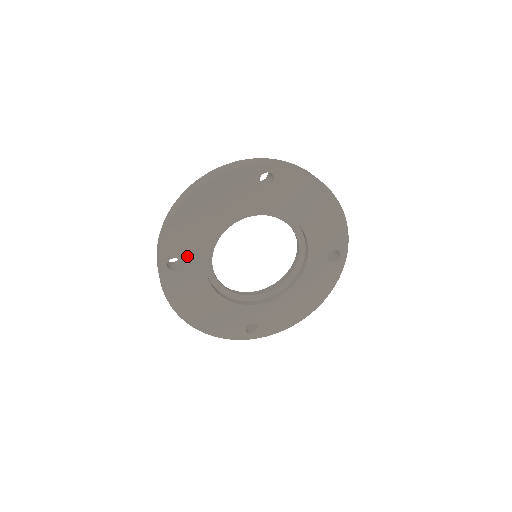
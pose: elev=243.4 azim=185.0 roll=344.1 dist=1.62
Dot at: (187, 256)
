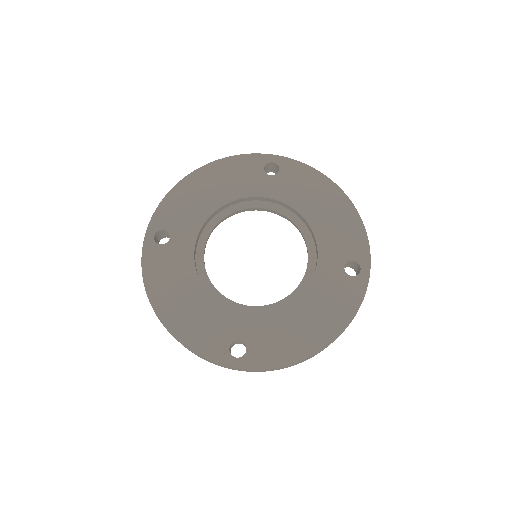
Dot at: (177, 231)
